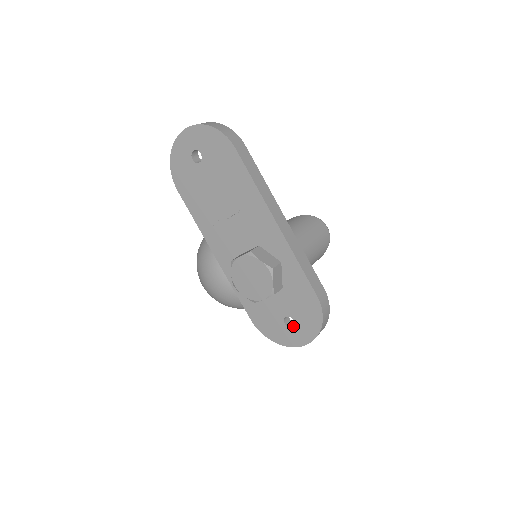
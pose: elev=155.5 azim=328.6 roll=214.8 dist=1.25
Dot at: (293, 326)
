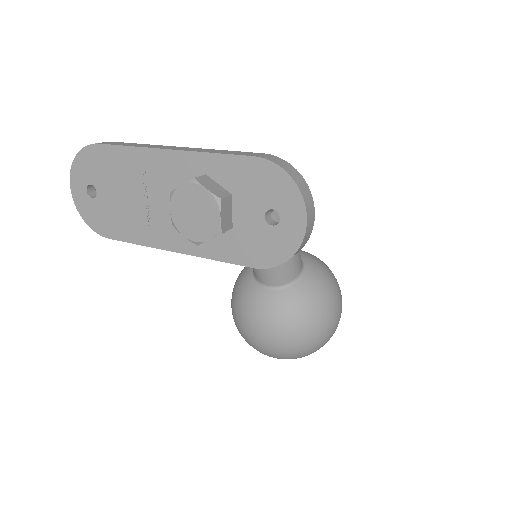
Dot at: (280, 218)
